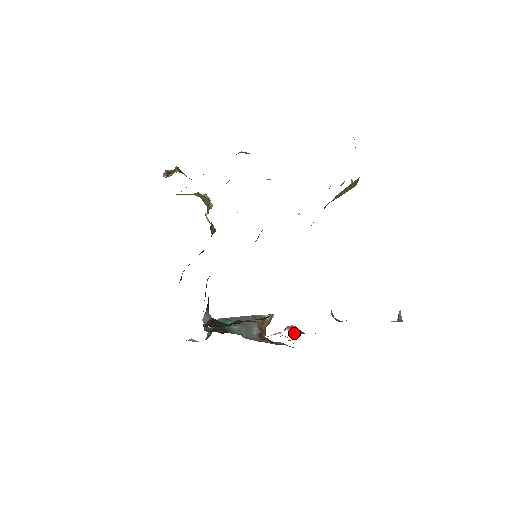
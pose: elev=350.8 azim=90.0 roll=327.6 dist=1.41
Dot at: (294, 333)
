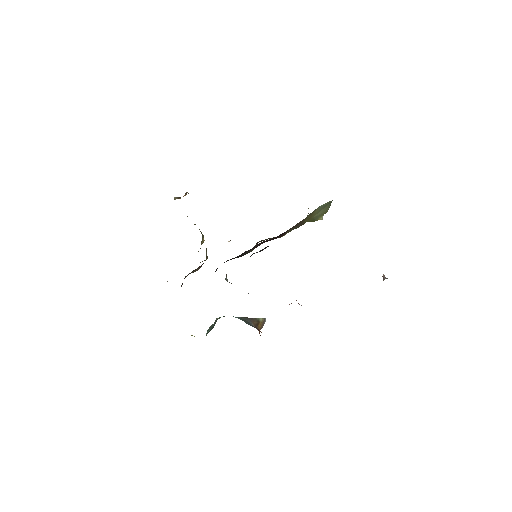
Dot at: occluded
